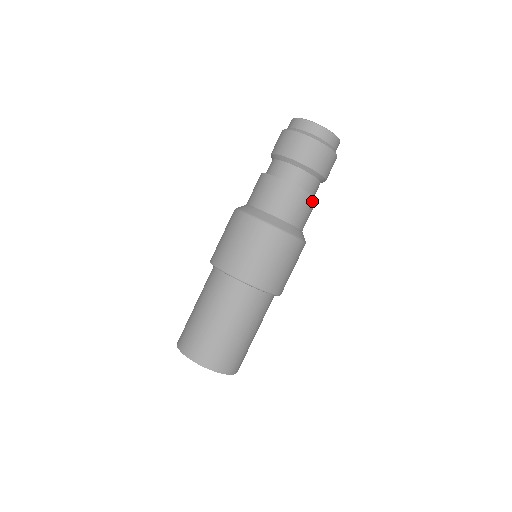
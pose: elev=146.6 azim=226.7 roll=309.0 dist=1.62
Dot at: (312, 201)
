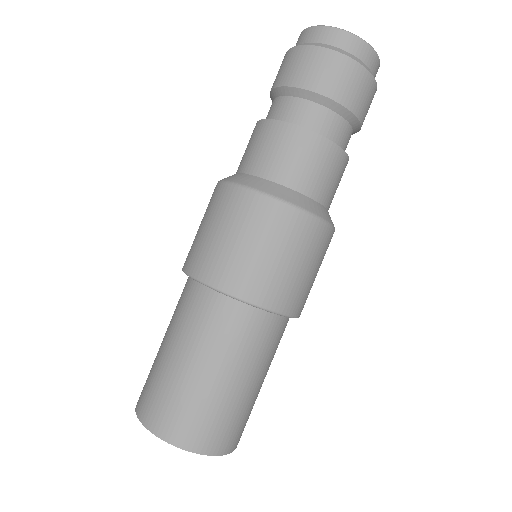
Dot at: (337, 155)
